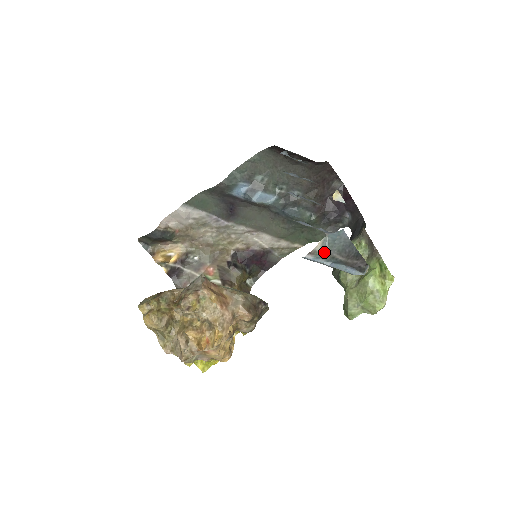
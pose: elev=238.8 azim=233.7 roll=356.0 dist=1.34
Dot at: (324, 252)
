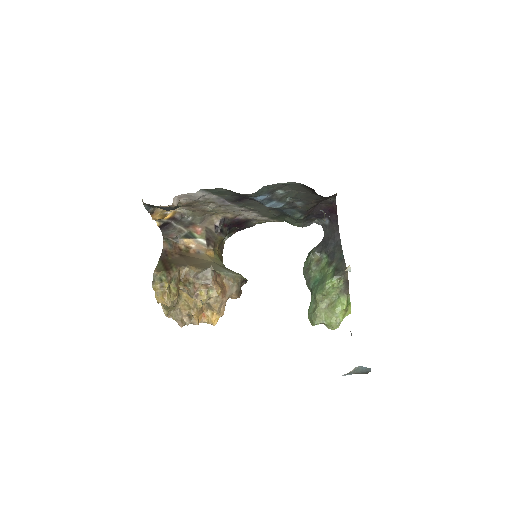
Dot at: (353, 372)
